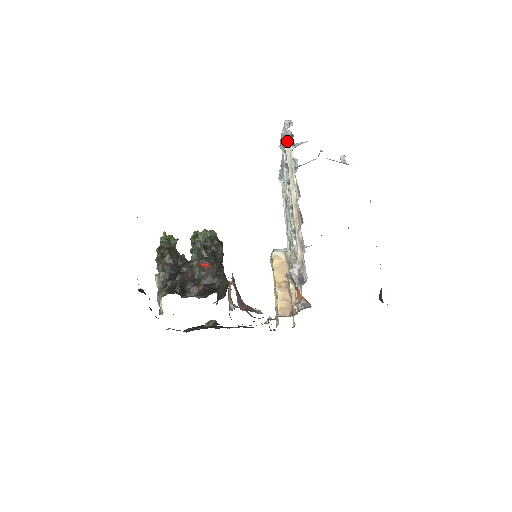
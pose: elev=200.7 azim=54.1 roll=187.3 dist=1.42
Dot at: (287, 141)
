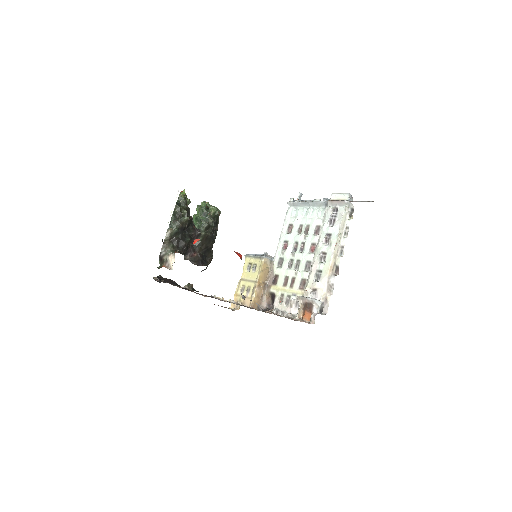
Dot at: (346, 210)
